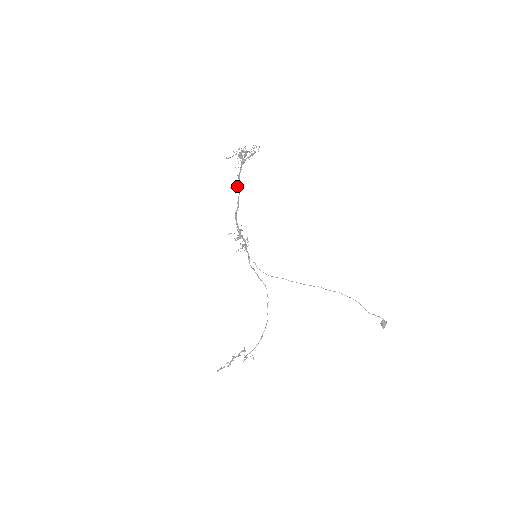
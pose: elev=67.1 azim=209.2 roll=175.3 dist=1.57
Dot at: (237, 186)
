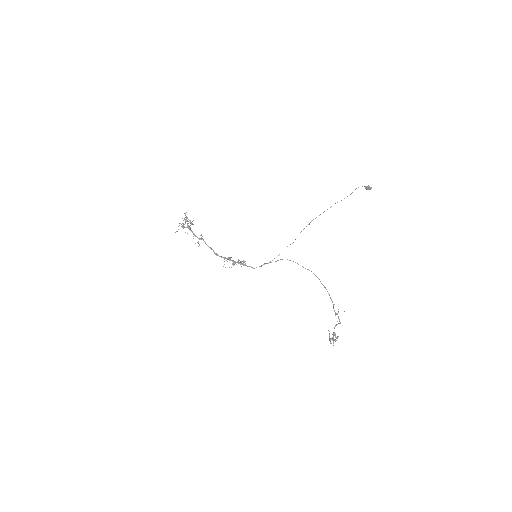
Dot at: occluded
